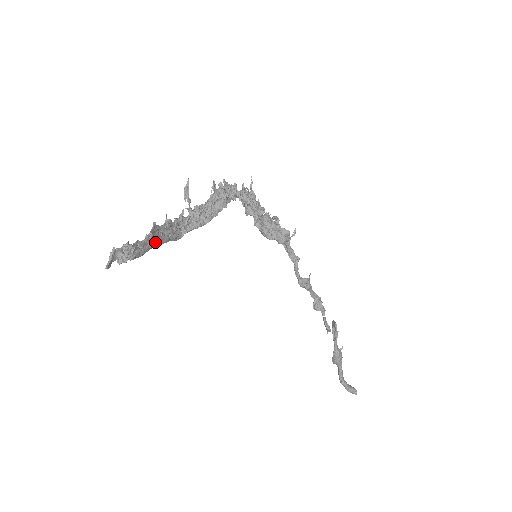
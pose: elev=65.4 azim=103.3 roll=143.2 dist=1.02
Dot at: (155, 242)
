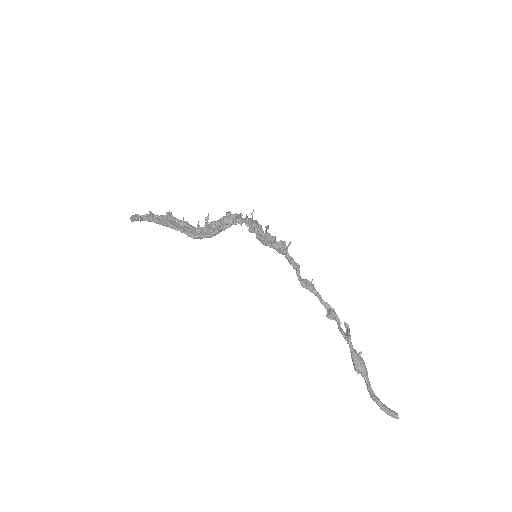
Dot at: (170, 223)
